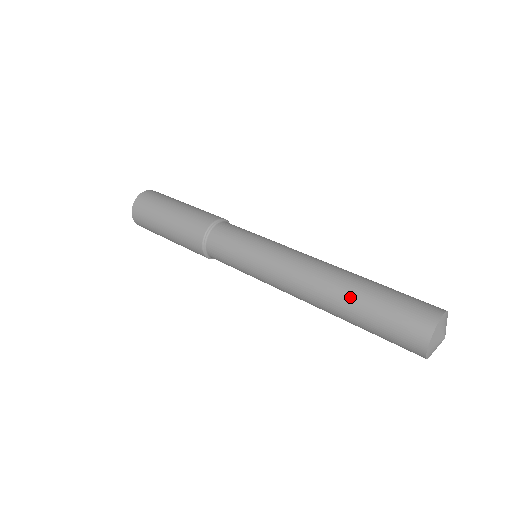
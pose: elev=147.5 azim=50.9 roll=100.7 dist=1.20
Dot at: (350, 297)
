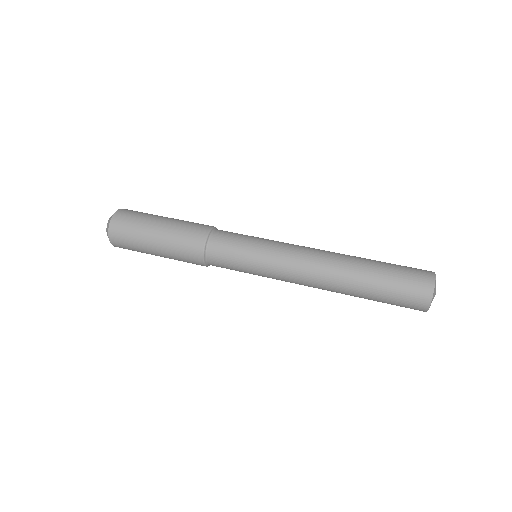
Dot at: (357, 295)
